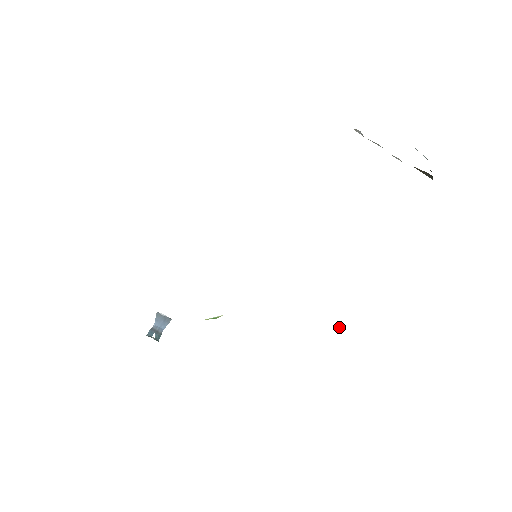
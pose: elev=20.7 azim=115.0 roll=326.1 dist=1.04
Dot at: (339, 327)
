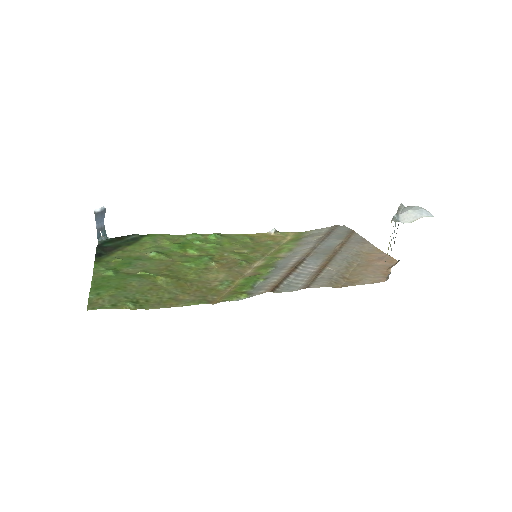
Dot at: (276, 232)
